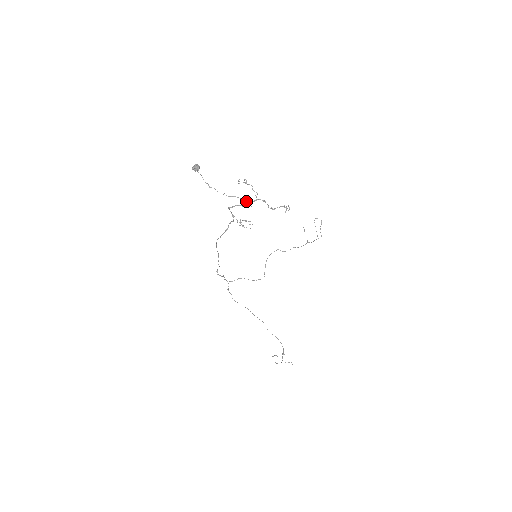
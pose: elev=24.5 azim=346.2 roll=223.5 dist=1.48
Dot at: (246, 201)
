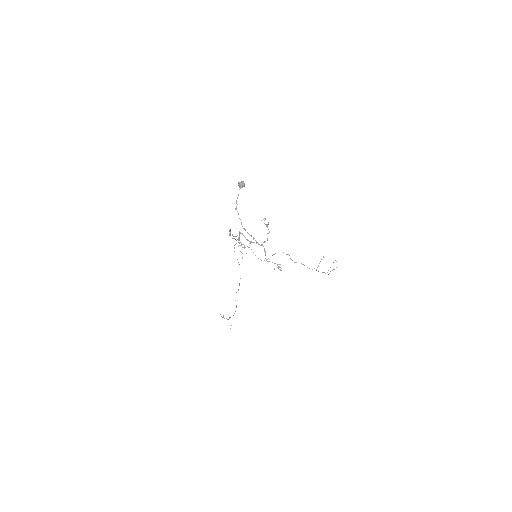
Dot at: occluded
